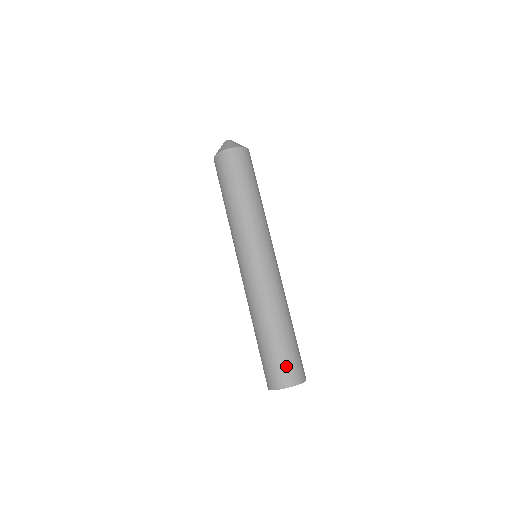
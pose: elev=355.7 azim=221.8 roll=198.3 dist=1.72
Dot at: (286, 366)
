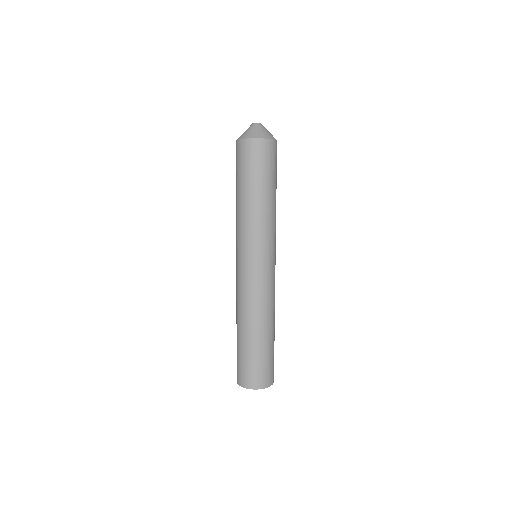
Dot at: (243, 369)
